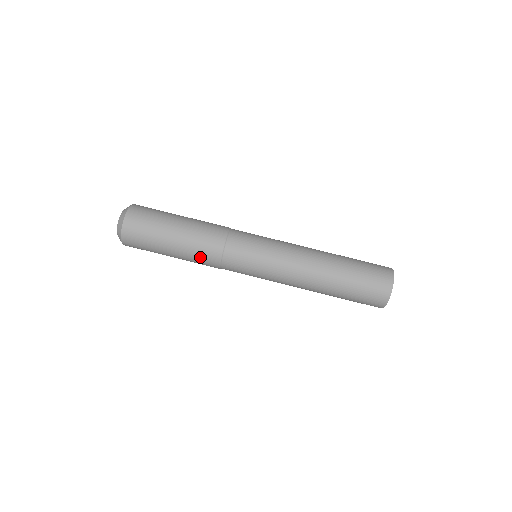
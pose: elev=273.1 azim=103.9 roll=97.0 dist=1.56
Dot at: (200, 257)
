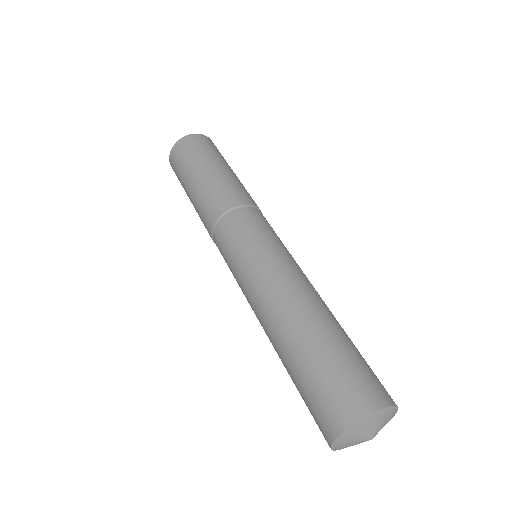
Dot at: (222, 191)
